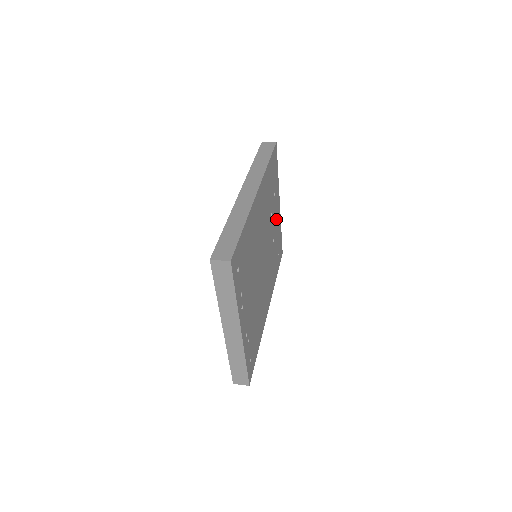
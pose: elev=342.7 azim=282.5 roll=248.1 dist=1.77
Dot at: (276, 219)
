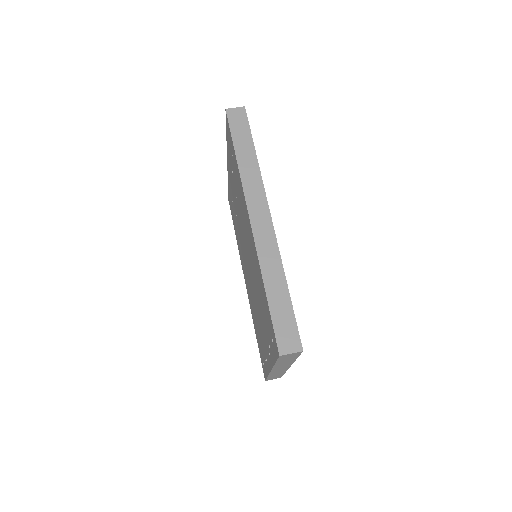
Dot at: occluded
